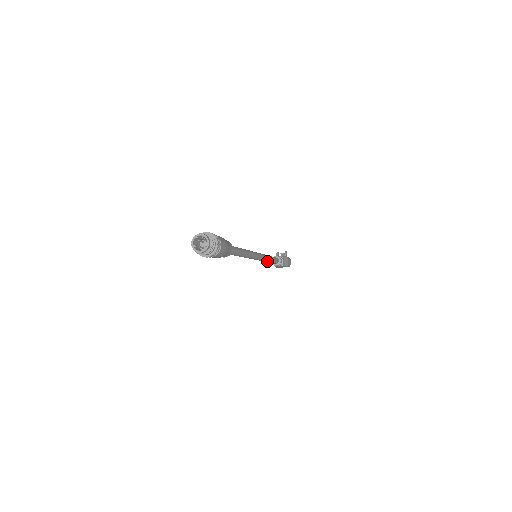
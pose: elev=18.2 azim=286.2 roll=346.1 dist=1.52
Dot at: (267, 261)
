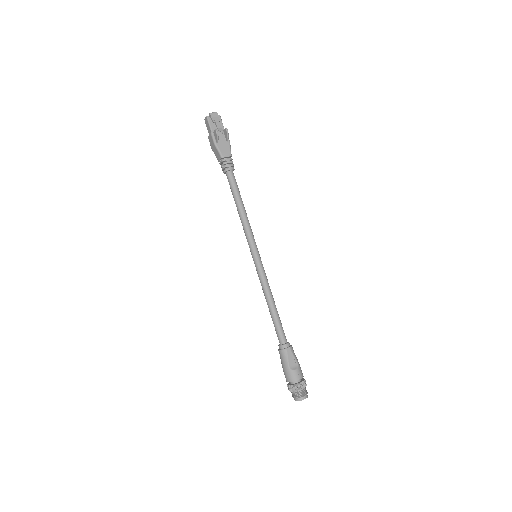
Dot at: occluded
